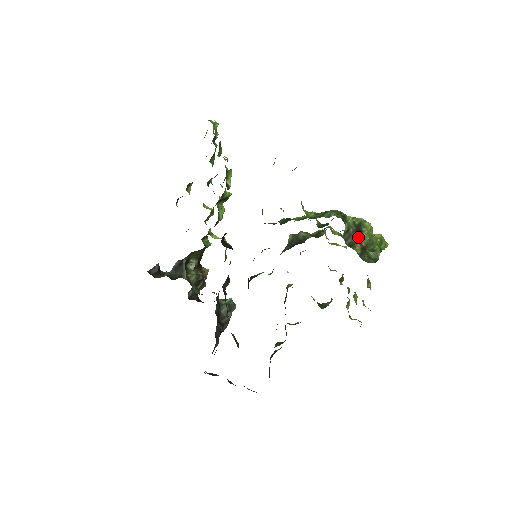
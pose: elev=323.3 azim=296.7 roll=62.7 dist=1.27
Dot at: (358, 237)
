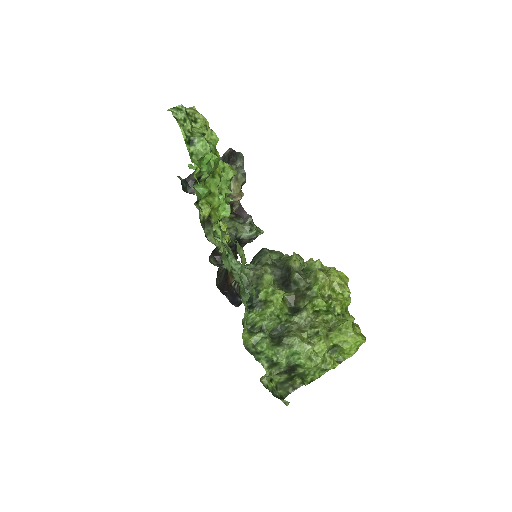
Dot at: (289, 371)
